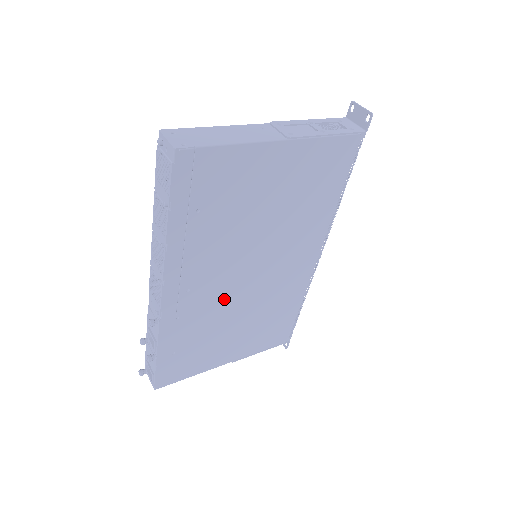
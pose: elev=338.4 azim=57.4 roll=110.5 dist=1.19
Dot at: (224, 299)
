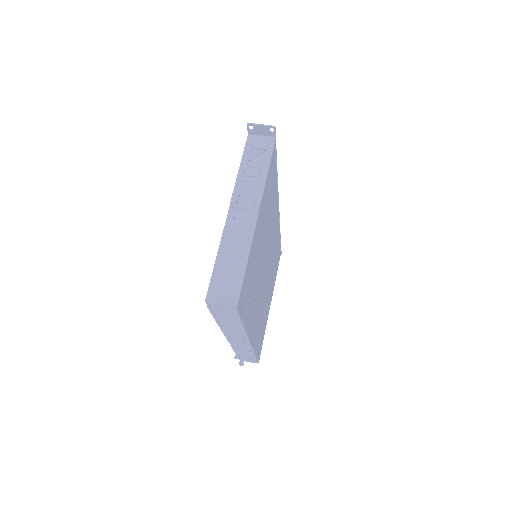
Dot at: (263, 296)
